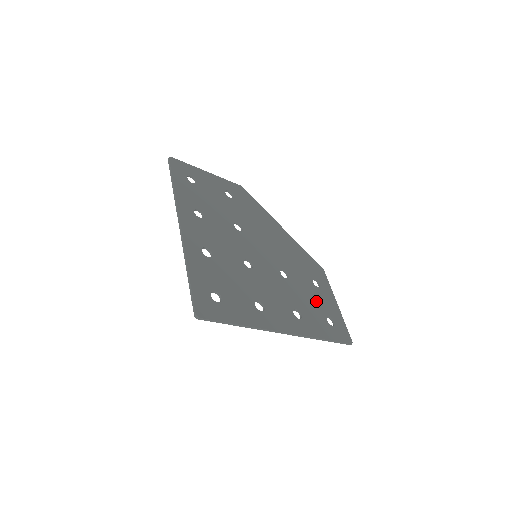
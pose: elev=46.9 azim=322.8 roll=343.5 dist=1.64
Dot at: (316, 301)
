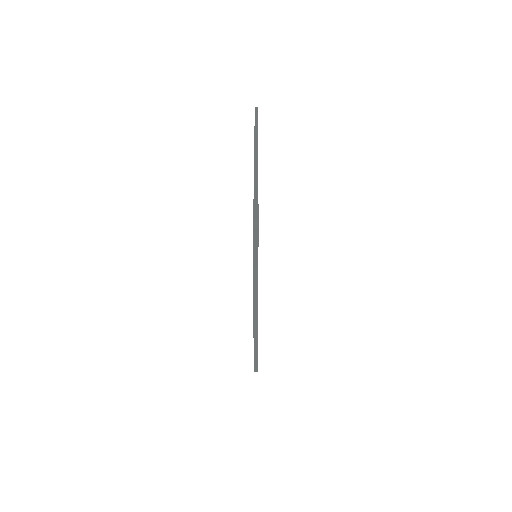
Dot at: occluded
